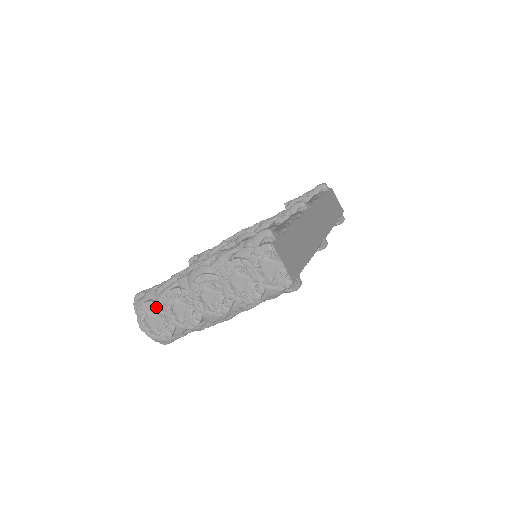
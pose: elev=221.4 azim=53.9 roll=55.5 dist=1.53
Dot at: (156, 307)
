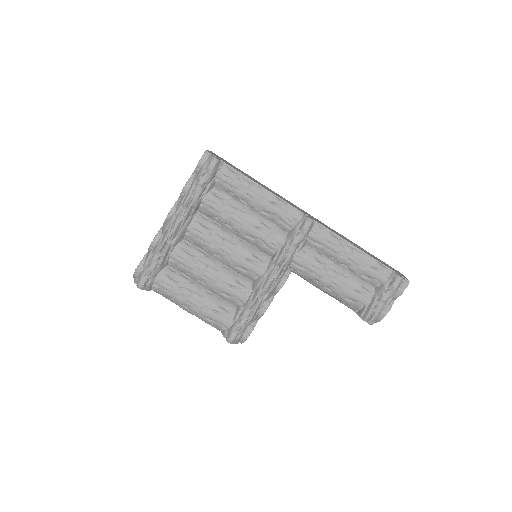
Dot at: occluded
